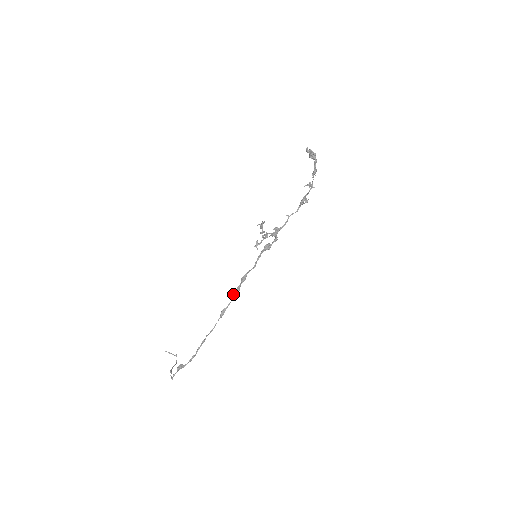
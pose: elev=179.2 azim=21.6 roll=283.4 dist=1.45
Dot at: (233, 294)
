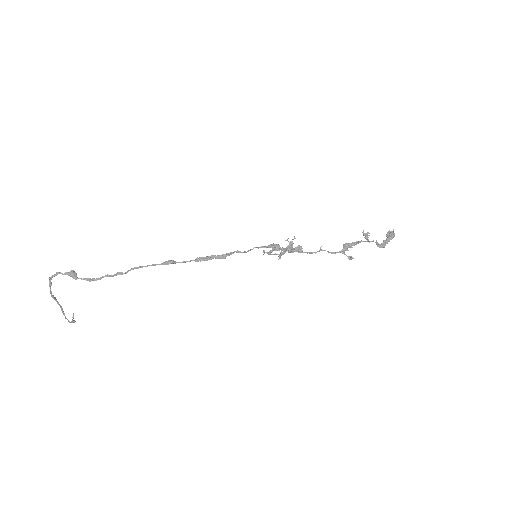
Dot at: (199, 257)
